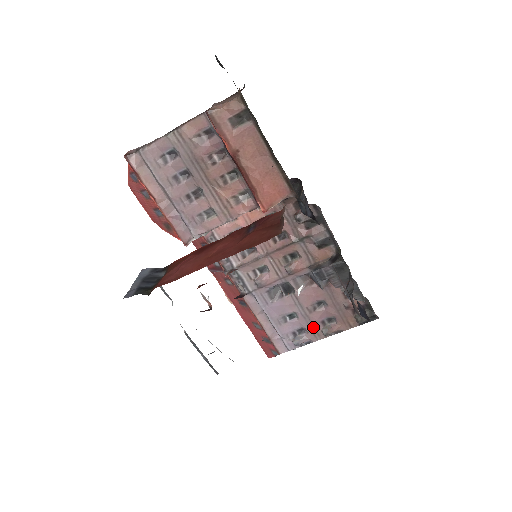
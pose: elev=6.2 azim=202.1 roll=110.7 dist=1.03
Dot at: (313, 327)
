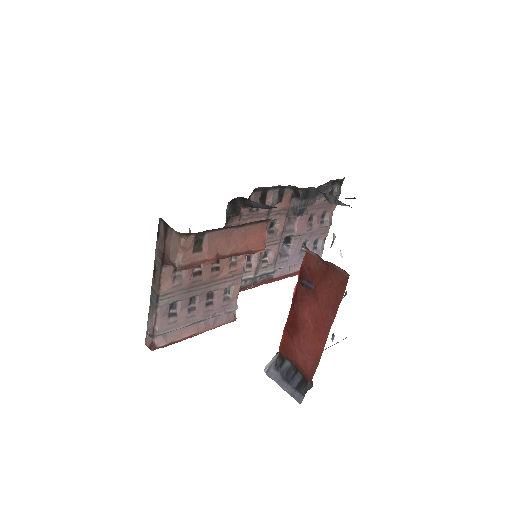
Dot at: (320, 232)
